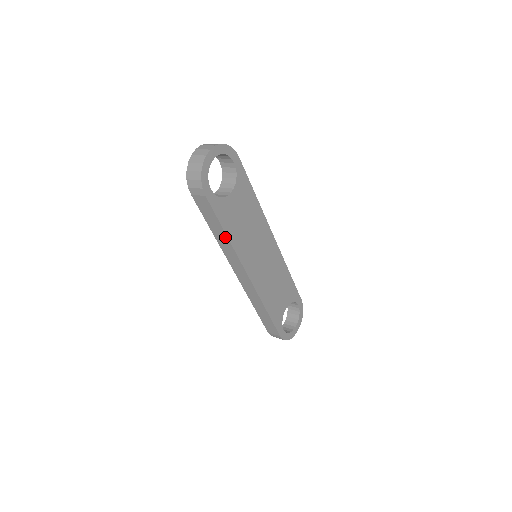
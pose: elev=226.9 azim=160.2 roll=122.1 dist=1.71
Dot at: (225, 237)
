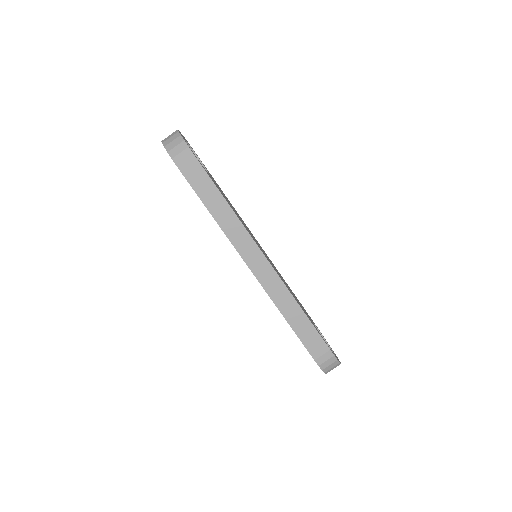
Dot at: (225, 205)
